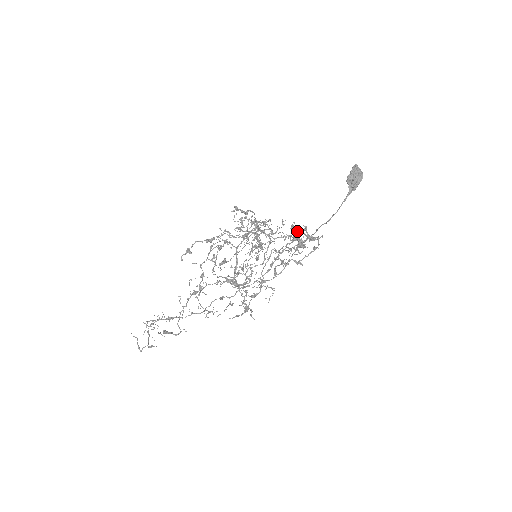
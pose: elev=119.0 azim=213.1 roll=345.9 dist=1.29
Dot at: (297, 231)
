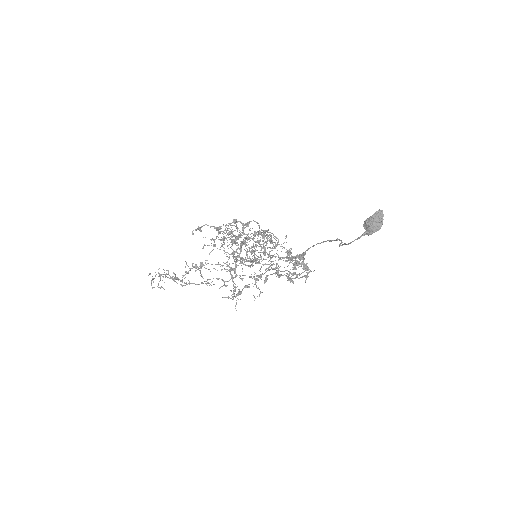
Dot at: occluded
